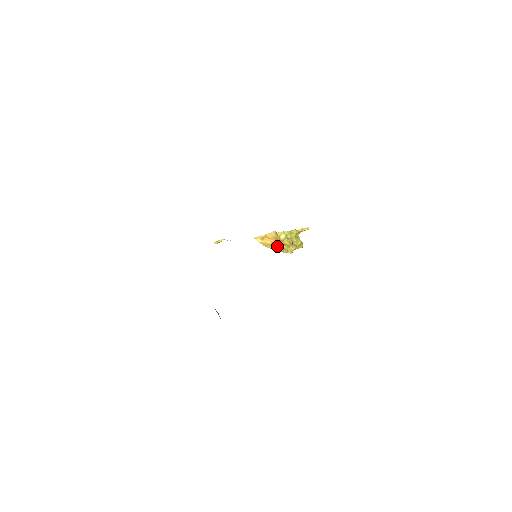
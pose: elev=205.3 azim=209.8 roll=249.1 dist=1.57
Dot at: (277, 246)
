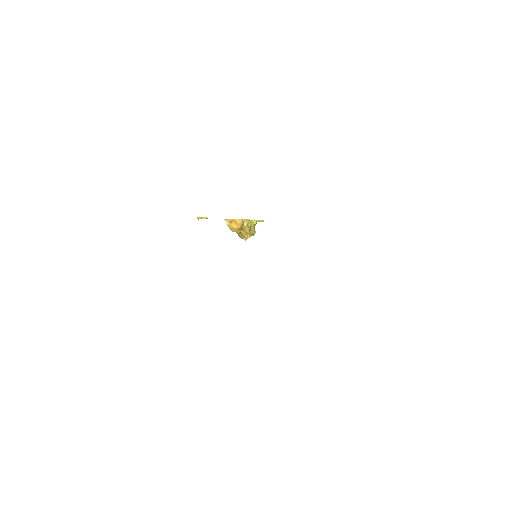
Dot at: (239, 232)
